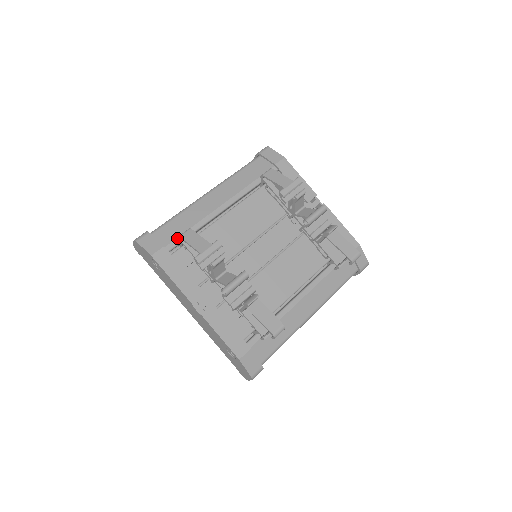
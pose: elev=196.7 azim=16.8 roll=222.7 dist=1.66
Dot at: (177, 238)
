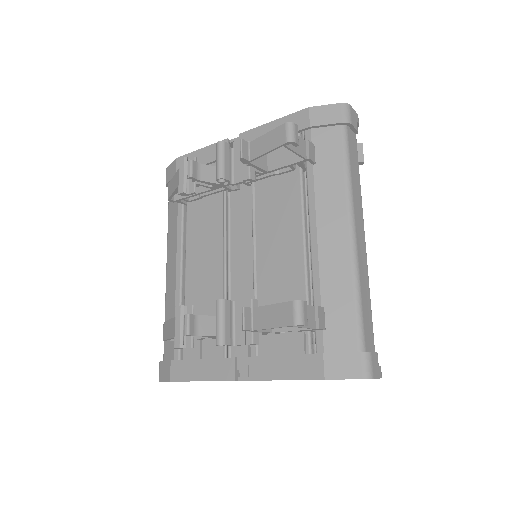
Dot at: occluded
